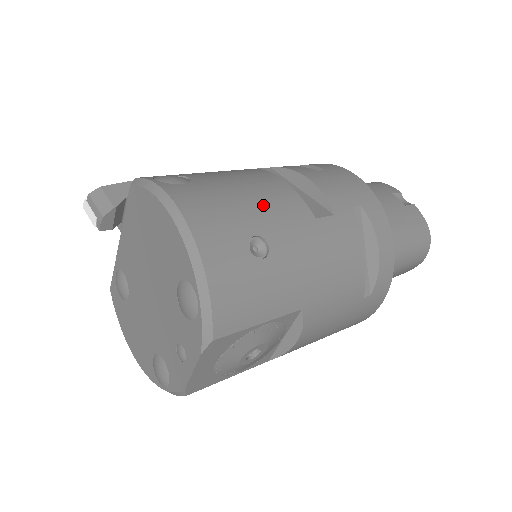
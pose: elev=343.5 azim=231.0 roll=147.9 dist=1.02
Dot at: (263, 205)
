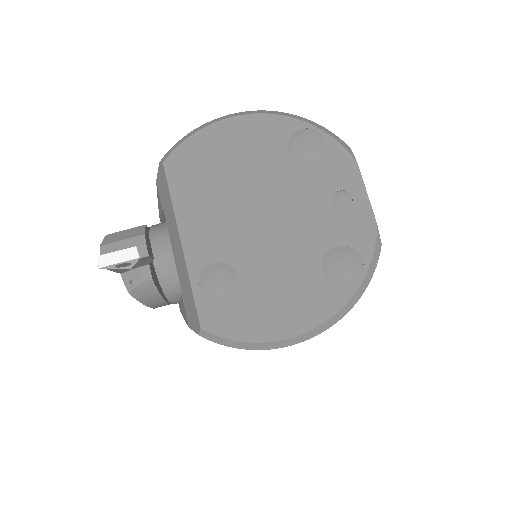
Dot at: occluded
